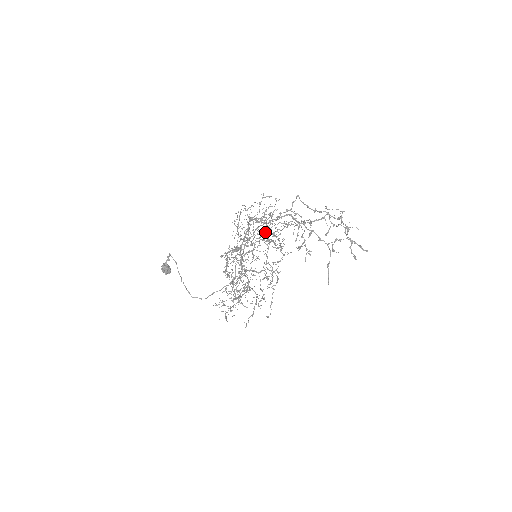
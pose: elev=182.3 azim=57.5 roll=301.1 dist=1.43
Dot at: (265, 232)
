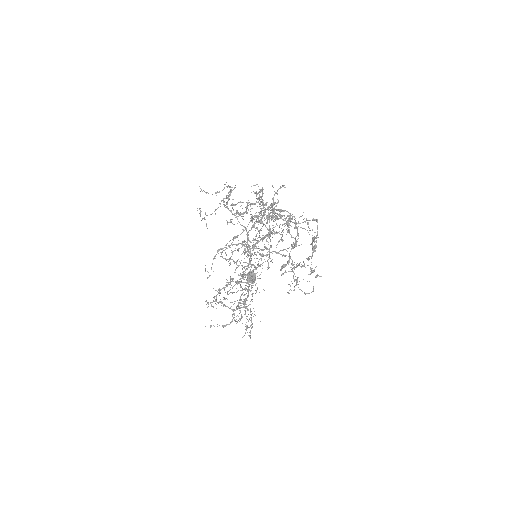
Dot at: occluded
